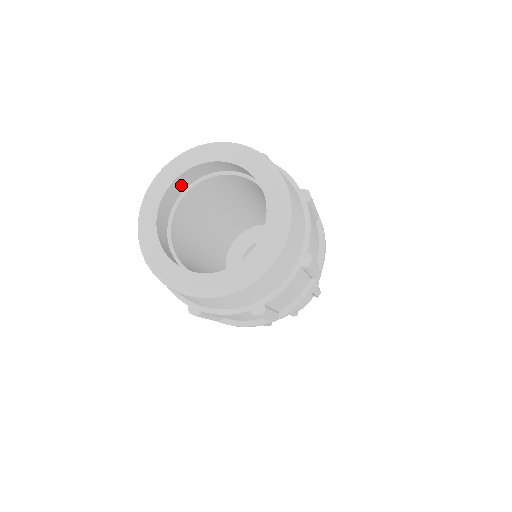
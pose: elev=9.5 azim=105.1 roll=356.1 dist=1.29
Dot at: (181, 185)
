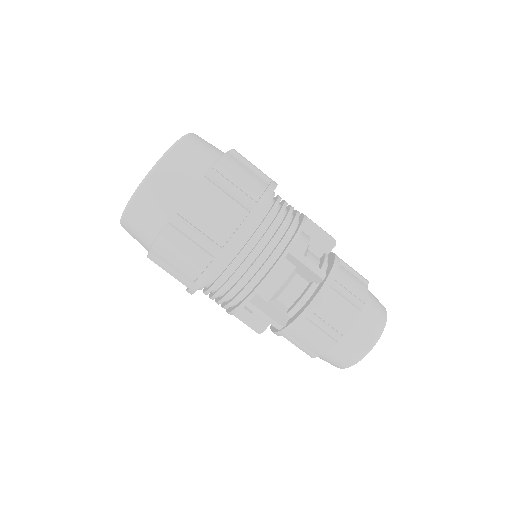
Dot at: occluded
